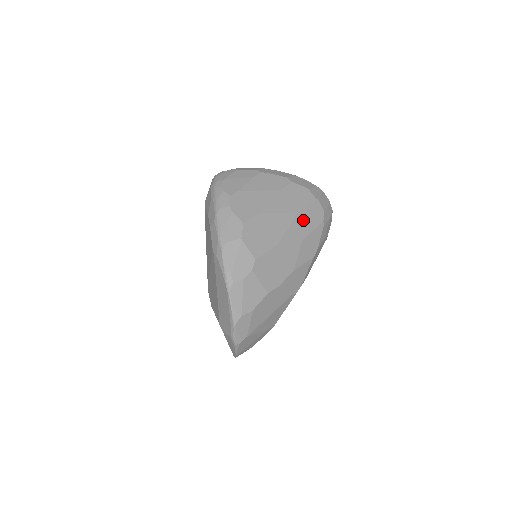
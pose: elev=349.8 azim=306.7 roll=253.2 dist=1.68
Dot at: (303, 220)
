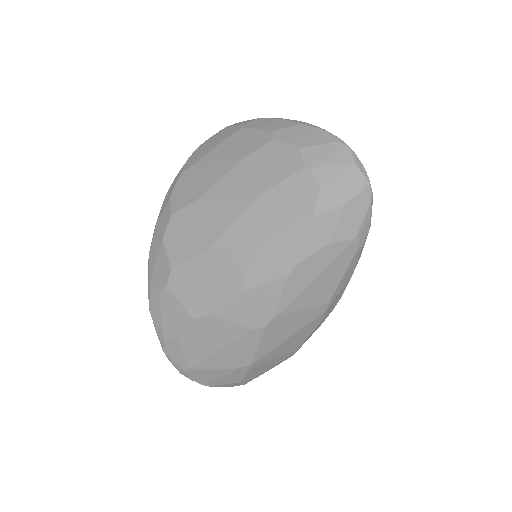
Dot at: (266, 209)
